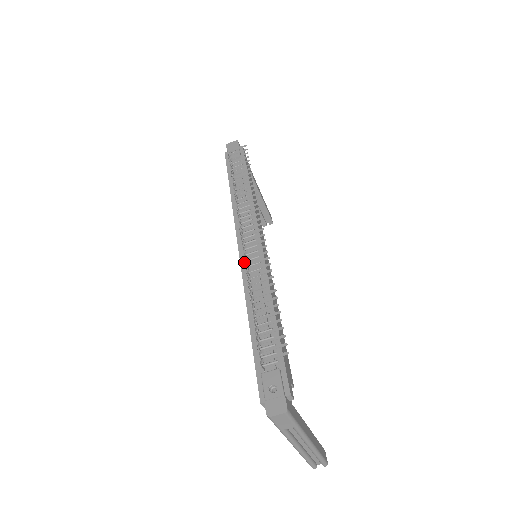
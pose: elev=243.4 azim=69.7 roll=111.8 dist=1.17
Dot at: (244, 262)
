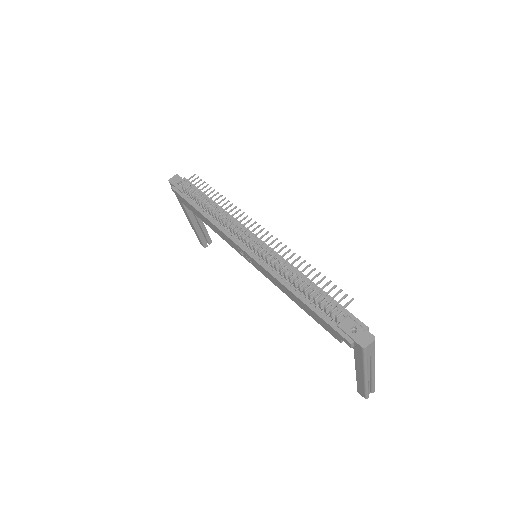
Dot at: (259, 260)
